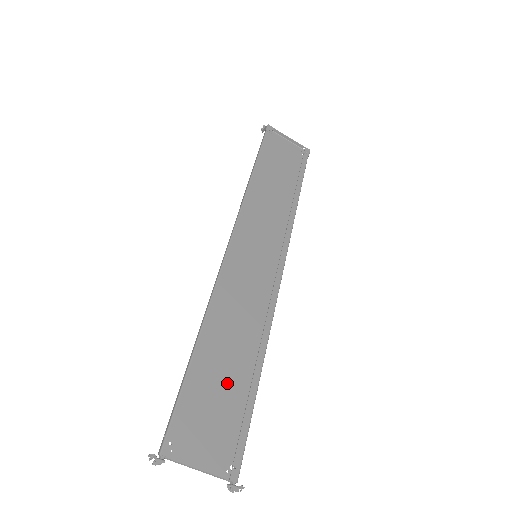
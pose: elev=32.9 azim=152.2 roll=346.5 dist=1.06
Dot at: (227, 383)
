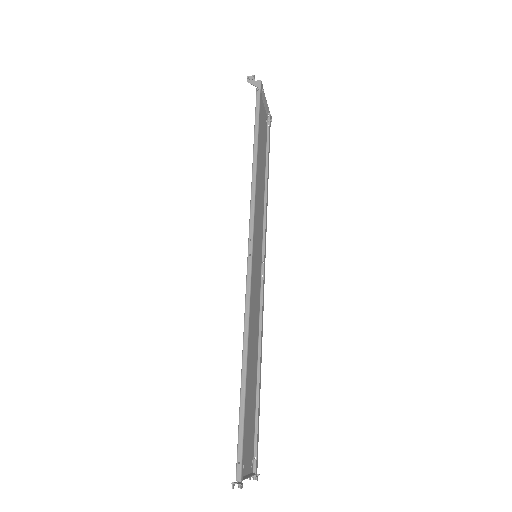
Dot at: (250, 393)
